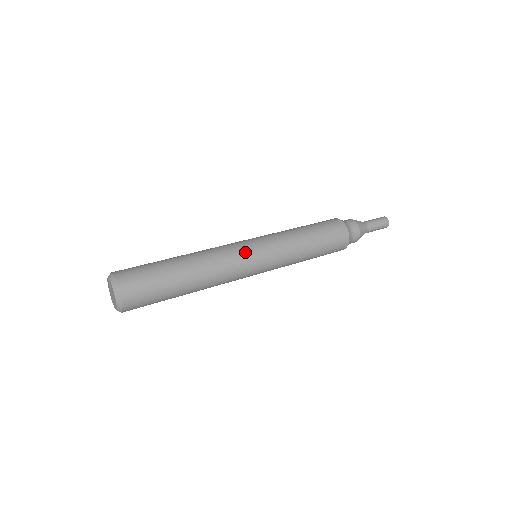
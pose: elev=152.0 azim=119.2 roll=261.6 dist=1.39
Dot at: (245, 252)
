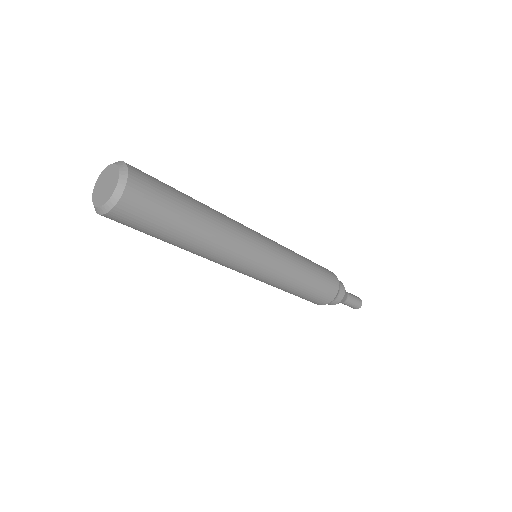
Dot at: occluded
